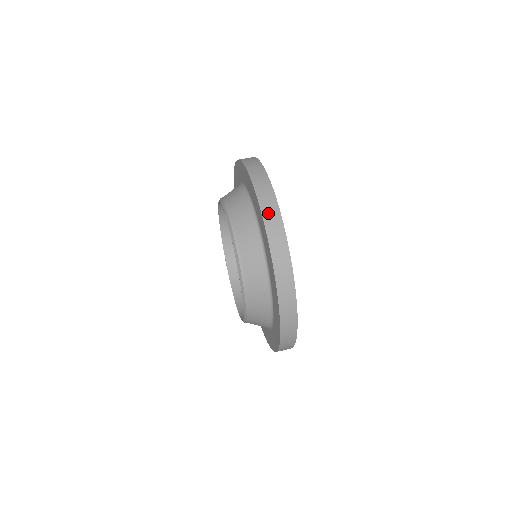
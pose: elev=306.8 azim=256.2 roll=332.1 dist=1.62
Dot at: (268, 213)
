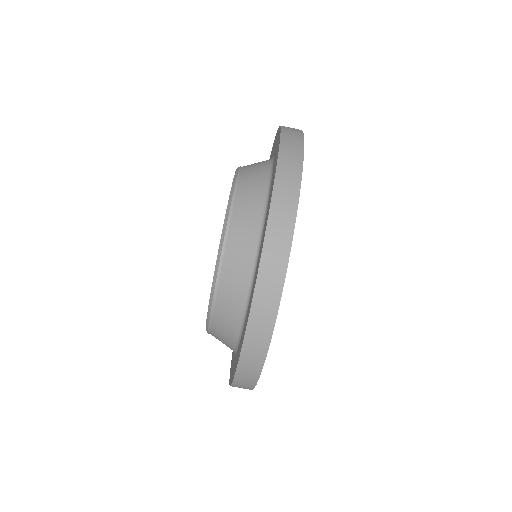
Dot at: (246, 366)
